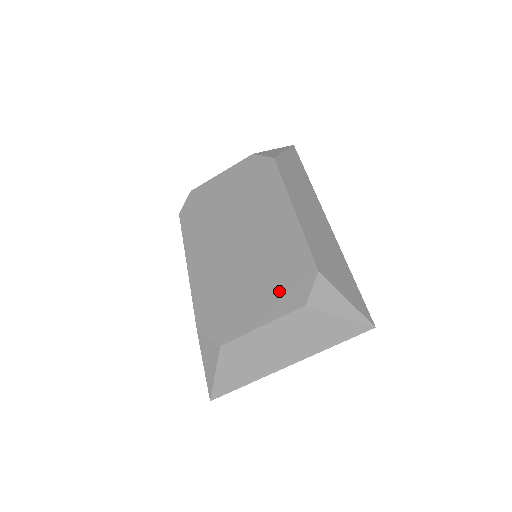
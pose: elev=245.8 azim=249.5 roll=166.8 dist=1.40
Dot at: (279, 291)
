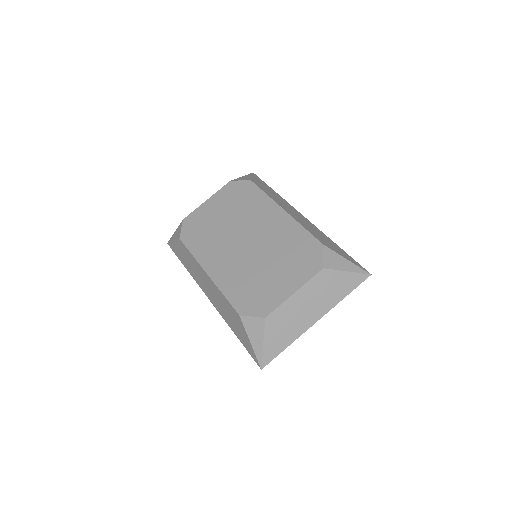
Dot at: (298, 266)
